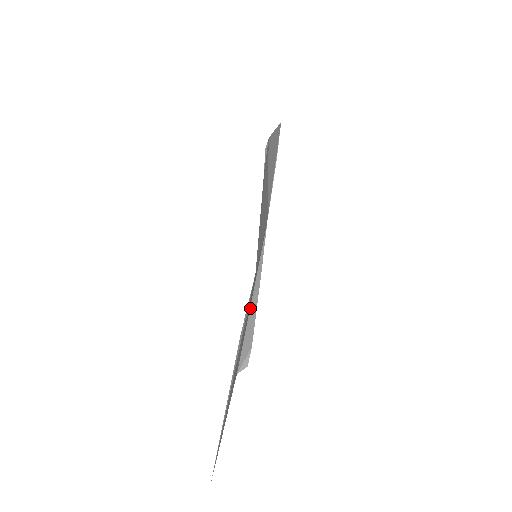
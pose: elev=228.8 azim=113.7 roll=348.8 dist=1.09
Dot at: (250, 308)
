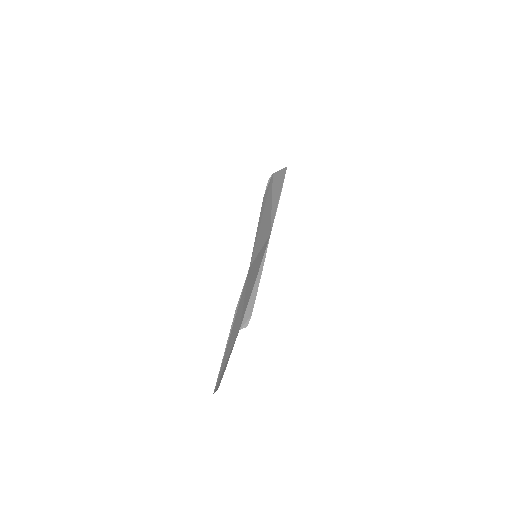
Dot at: (253, 290)
